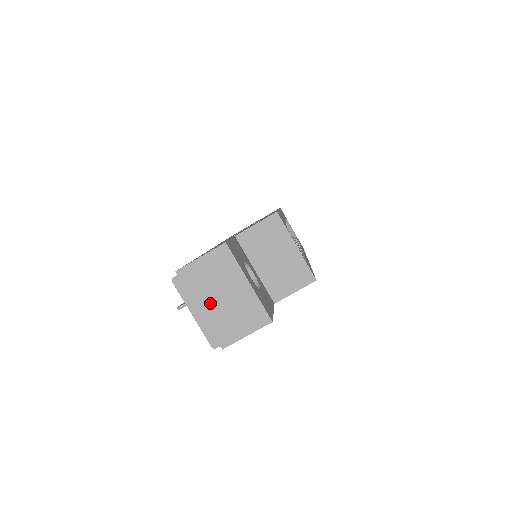
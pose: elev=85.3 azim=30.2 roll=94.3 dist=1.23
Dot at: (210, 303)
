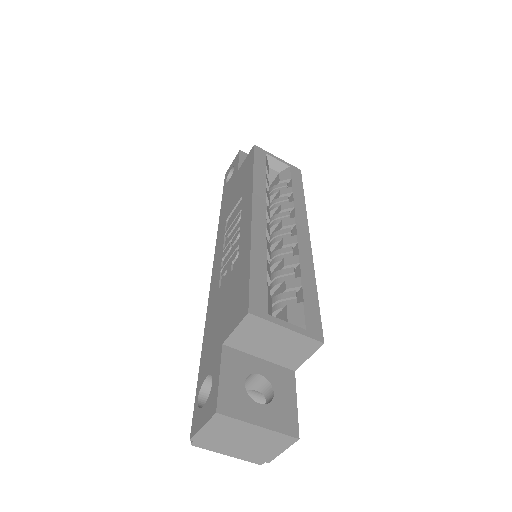
Dot at: (236, 446)
